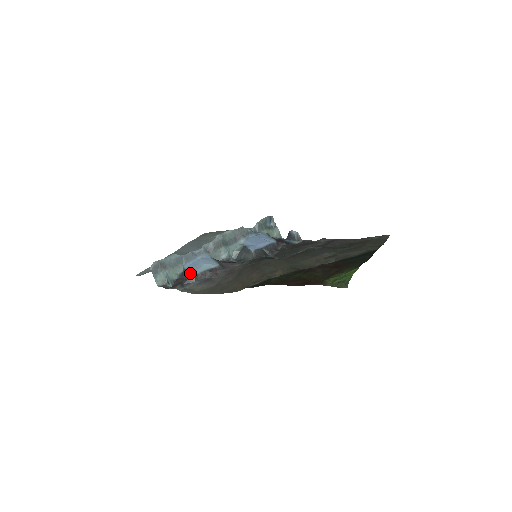
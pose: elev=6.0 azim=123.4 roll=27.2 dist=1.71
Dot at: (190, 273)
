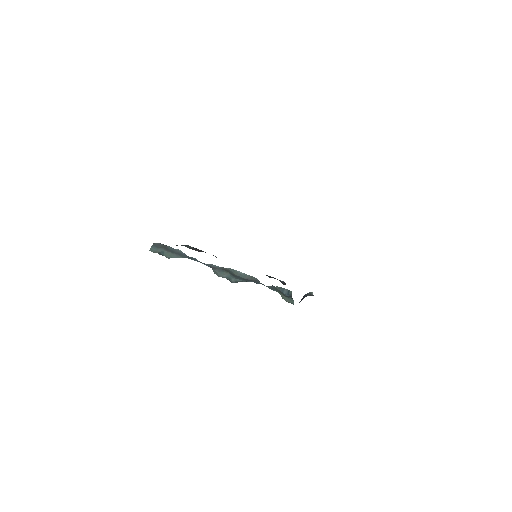
Dot at: occluded
